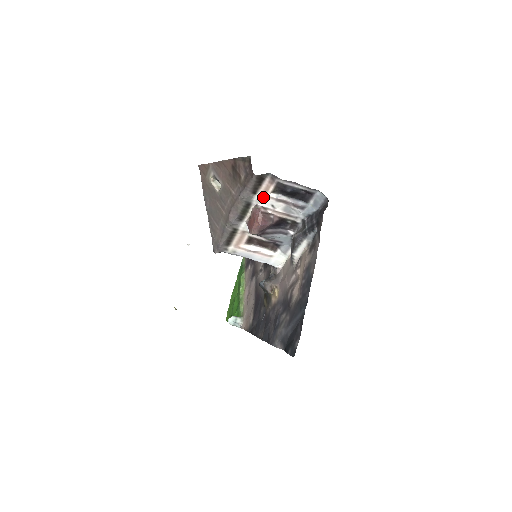
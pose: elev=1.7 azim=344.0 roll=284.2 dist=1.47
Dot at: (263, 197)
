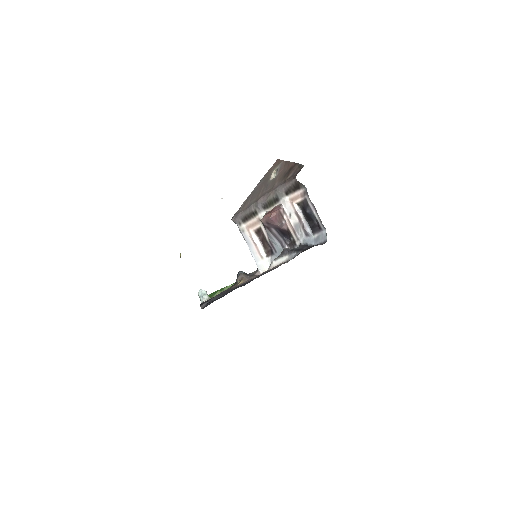
Dot at: (289, 202)
